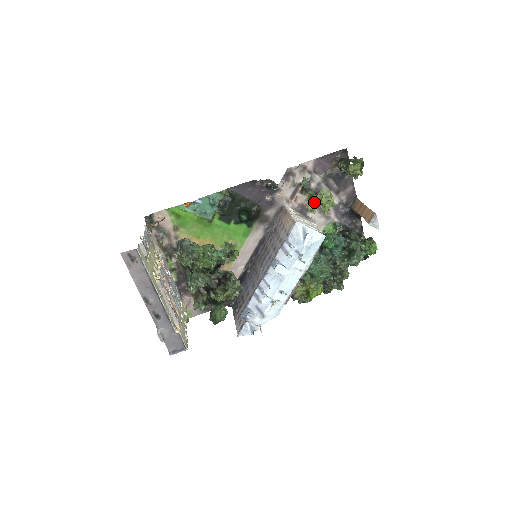
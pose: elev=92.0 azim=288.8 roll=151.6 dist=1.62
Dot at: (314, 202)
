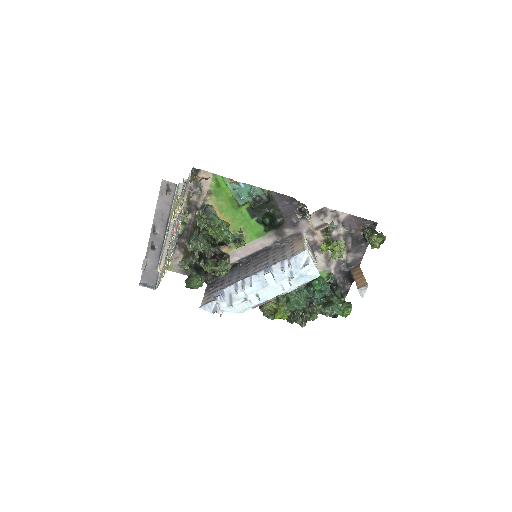
Dot at: (328, 245)
